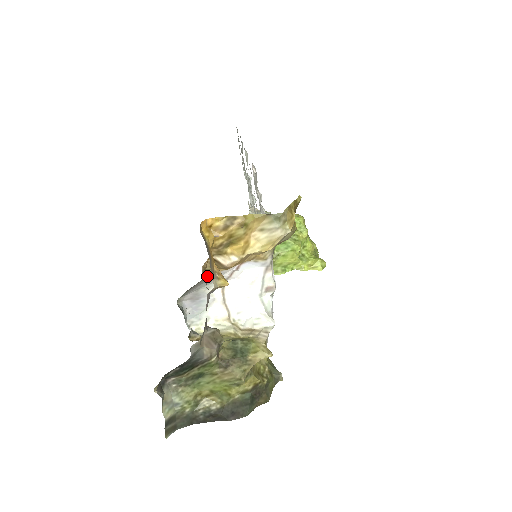
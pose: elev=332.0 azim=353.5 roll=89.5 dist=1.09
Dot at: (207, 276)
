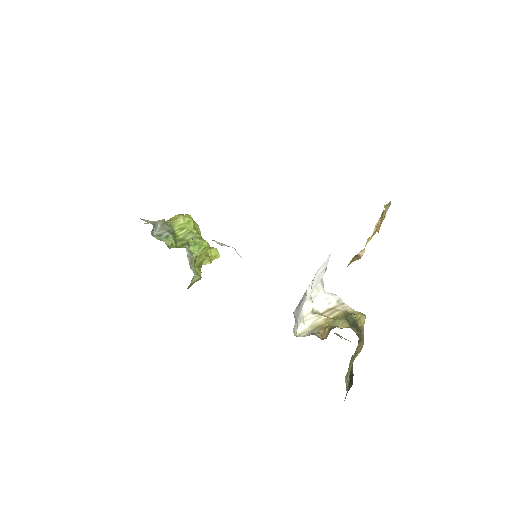
Dot at: occluded
